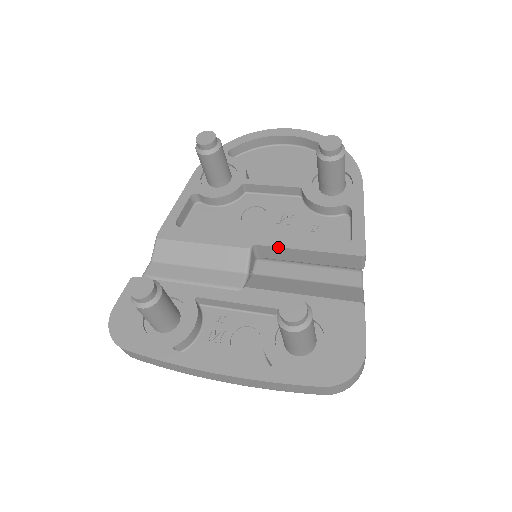
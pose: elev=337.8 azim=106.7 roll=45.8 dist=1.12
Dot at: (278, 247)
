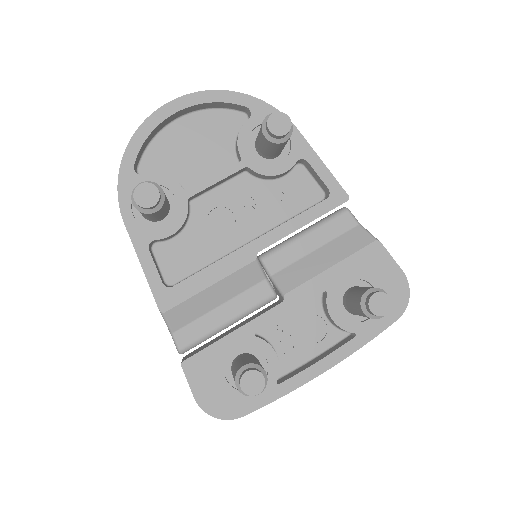
Dot at: occluded
